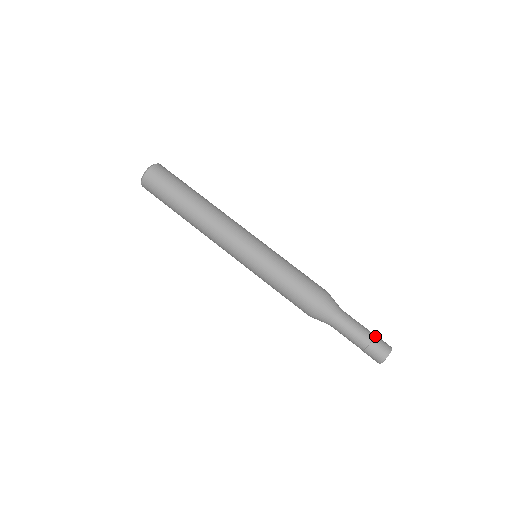
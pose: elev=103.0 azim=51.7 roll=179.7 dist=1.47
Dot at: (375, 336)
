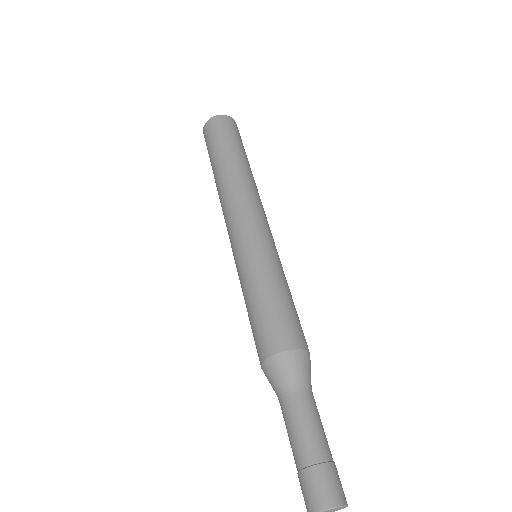
Dot at: (324, 463)
